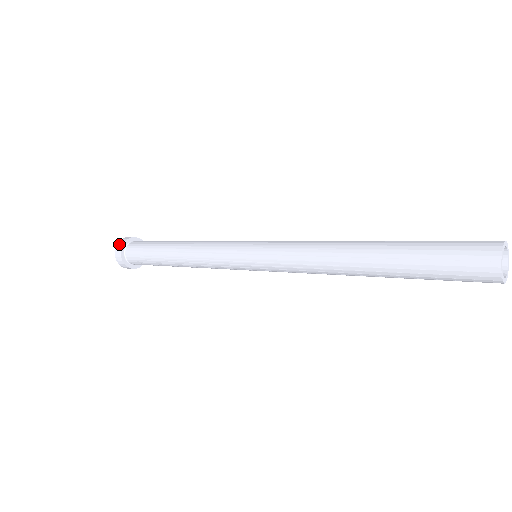
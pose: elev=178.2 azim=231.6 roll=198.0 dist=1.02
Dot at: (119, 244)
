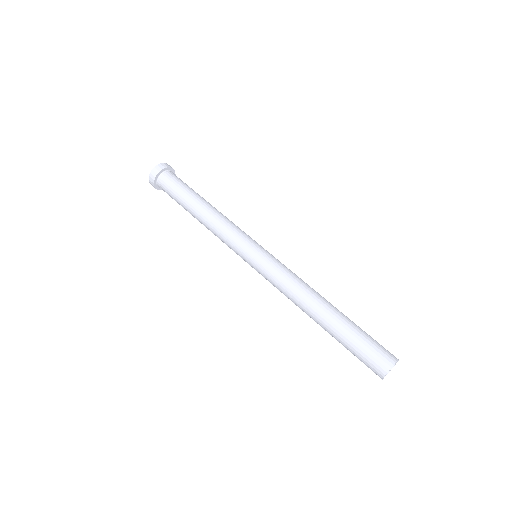
Dot at: (150, 181)
